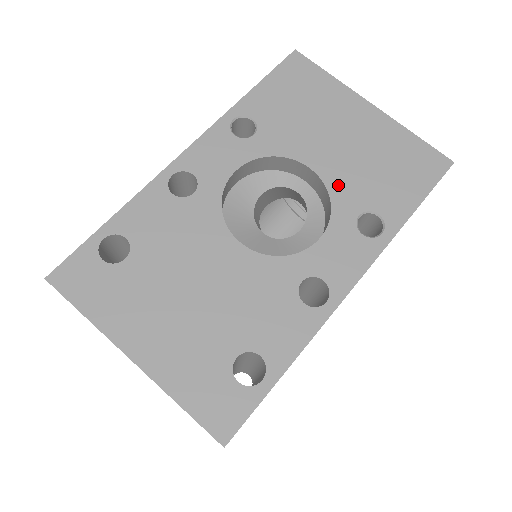
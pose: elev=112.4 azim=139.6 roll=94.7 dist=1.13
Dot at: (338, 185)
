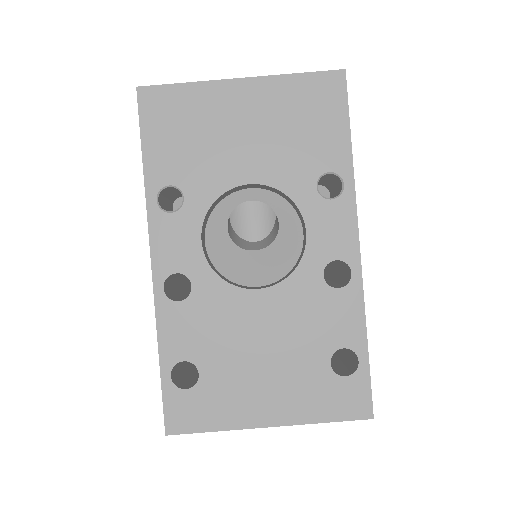
Dot at: (281, 177)
